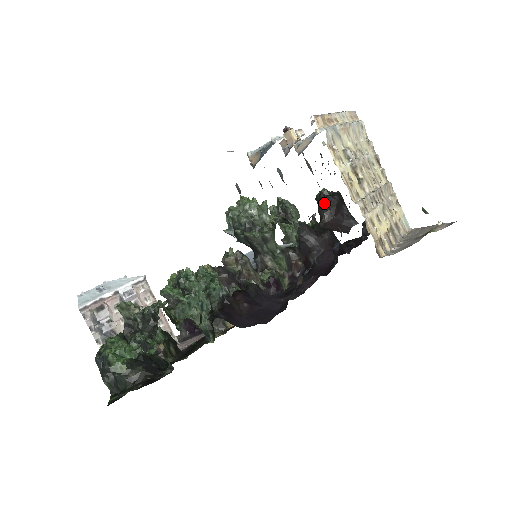
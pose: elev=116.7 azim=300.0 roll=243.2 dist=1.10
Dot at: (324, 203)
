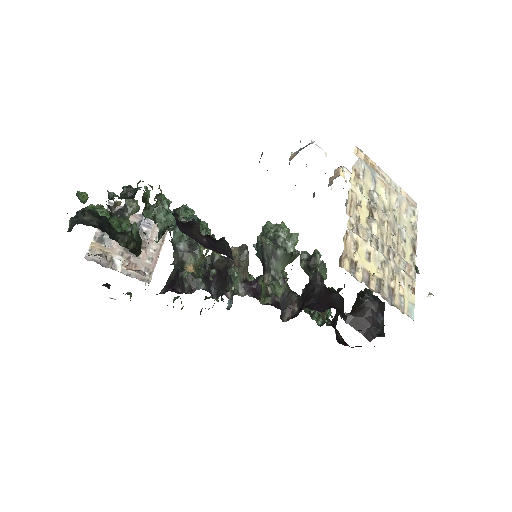
Dot at: (361, 298)
